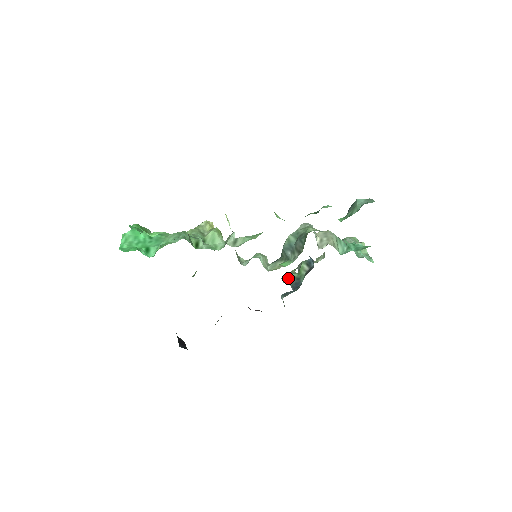
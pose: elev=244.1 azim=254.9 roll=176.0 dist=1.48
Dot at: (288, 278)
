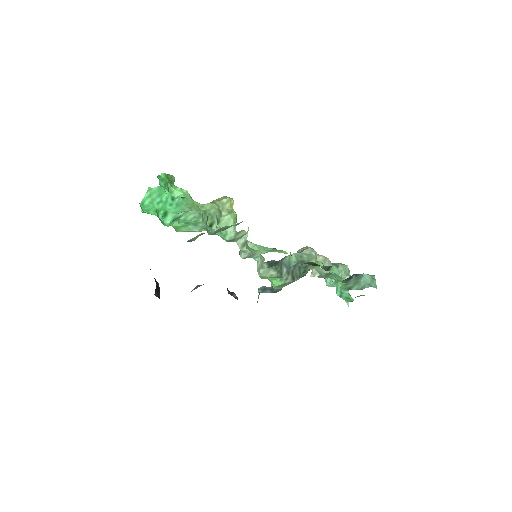
Dot at: occluded
